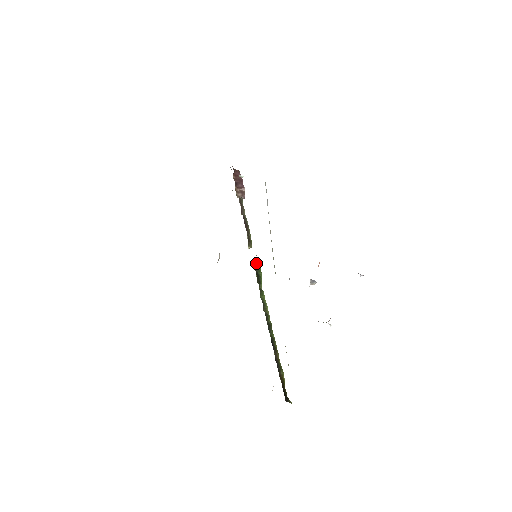
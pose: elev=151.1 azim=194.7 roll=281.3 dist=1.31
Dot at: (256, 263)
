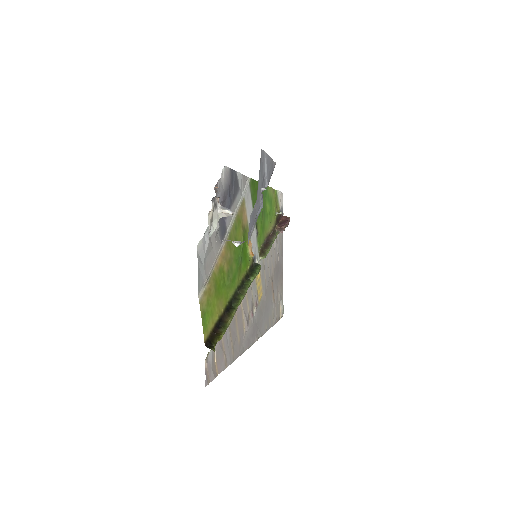
Dot at: (257, 264)
